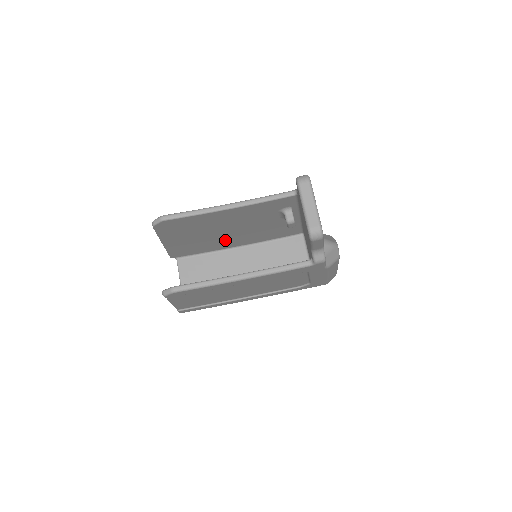
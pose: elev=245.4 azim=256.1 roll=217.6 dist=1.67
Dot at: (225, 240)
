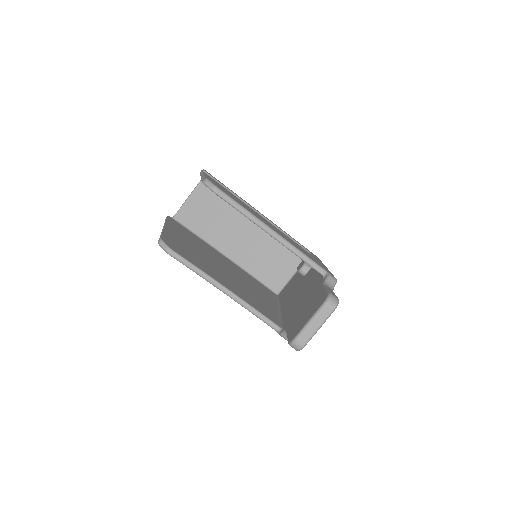
Dot at: occluded
